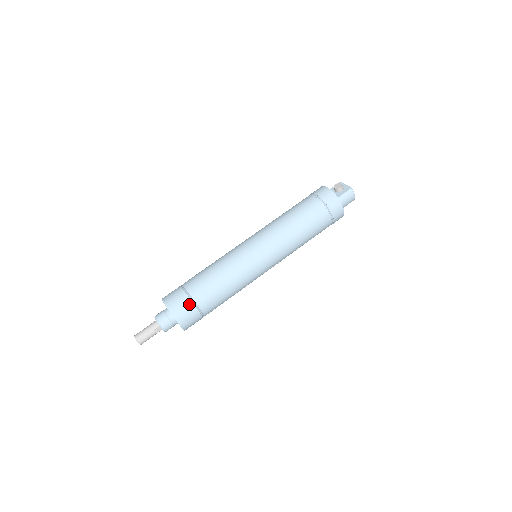
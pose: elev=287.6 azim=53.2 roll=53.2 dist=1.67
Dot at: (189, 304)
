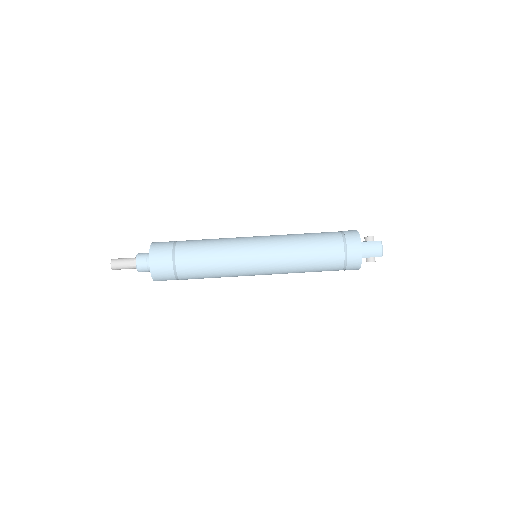
Dot at: (169, 249)
